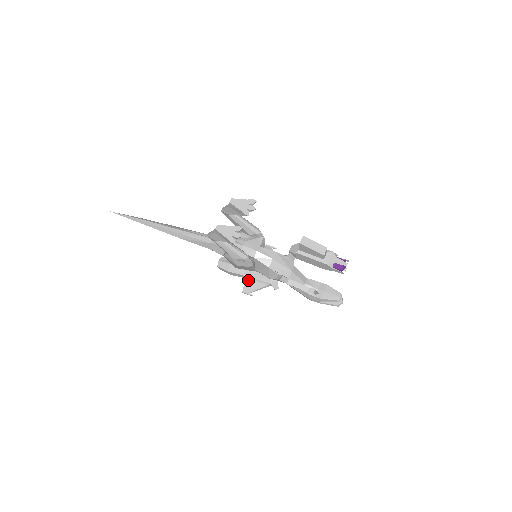
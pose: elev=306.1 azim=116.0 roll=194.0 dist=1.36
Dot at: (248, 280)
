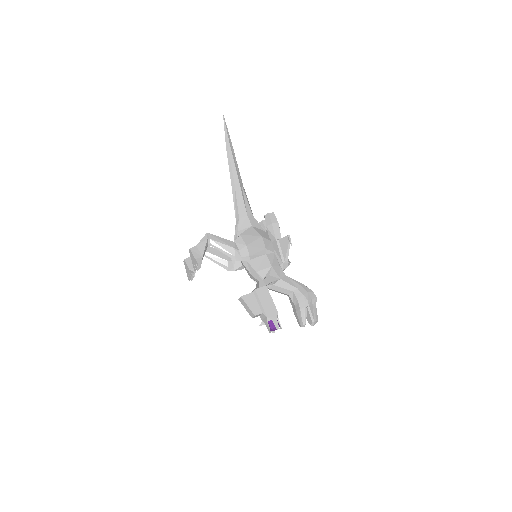
Dot at: occluded
